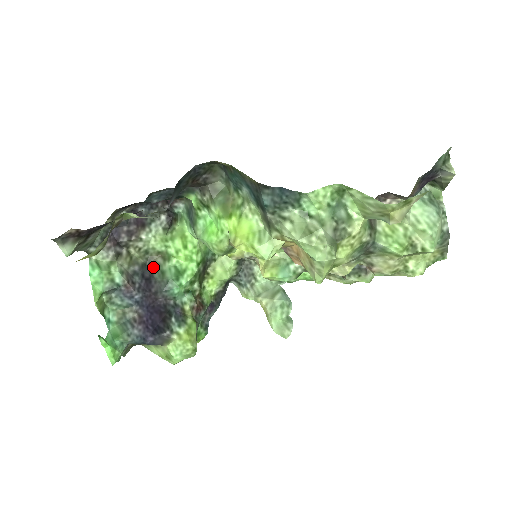
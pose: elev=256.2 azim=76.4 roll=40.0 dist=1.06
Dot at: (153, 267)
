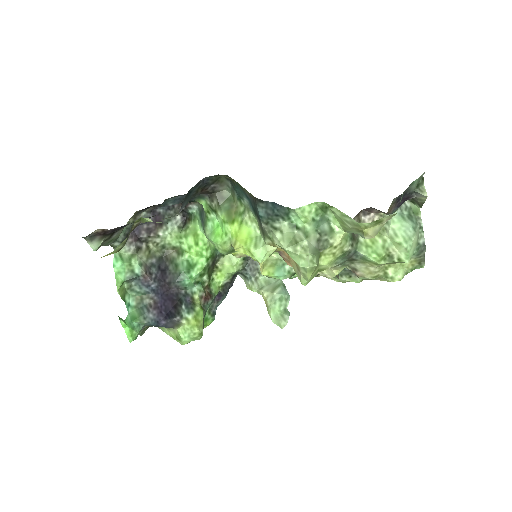
Dot at: (168, 260)
